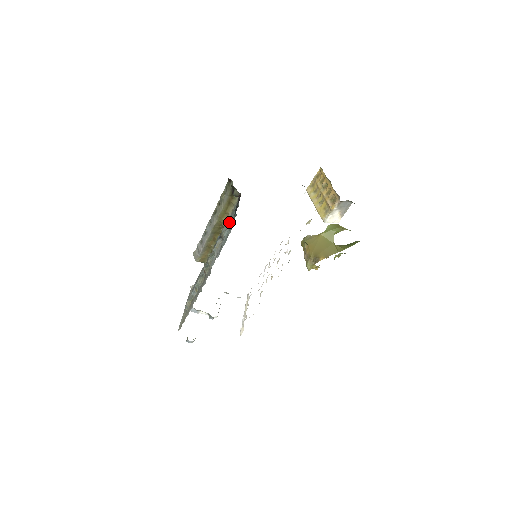
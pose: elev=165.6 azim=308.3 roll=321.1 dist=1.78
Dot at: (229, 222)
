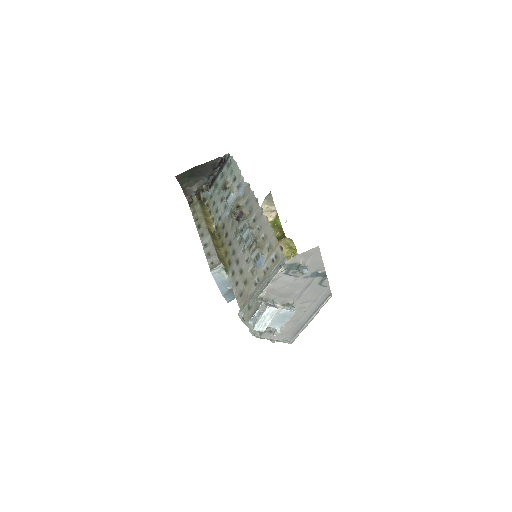
Dot at: (221, 185)
